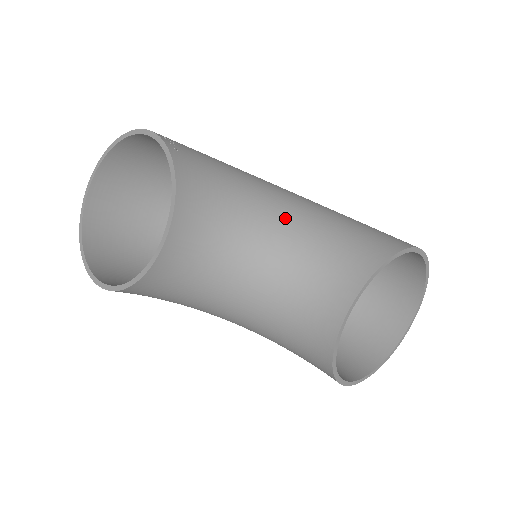
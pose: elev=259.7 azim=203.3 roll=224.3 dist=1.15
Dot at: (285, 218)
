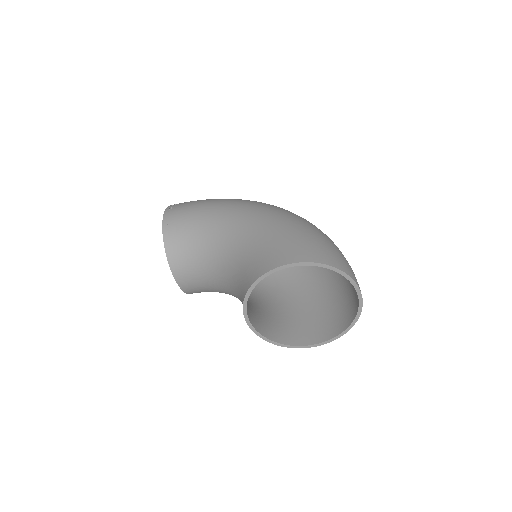
Dot at: (226, 249)
